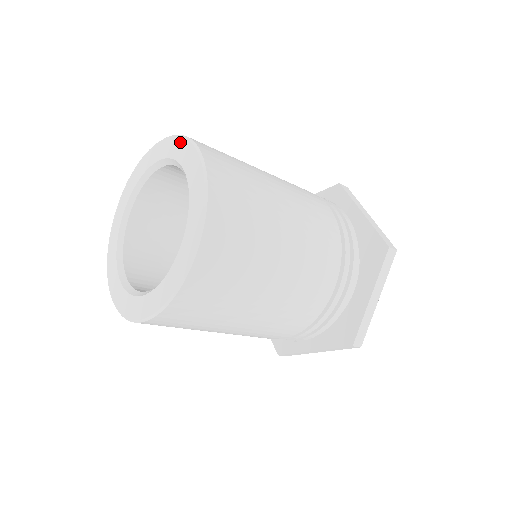
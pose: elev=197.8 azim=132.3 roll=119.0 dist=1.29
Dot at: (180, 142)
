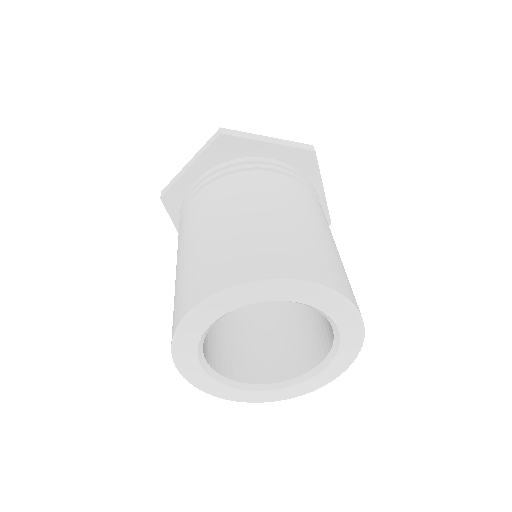
Dot at: (253, 289)
